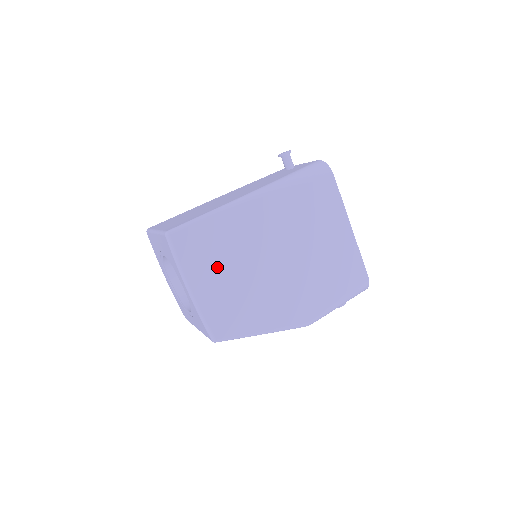
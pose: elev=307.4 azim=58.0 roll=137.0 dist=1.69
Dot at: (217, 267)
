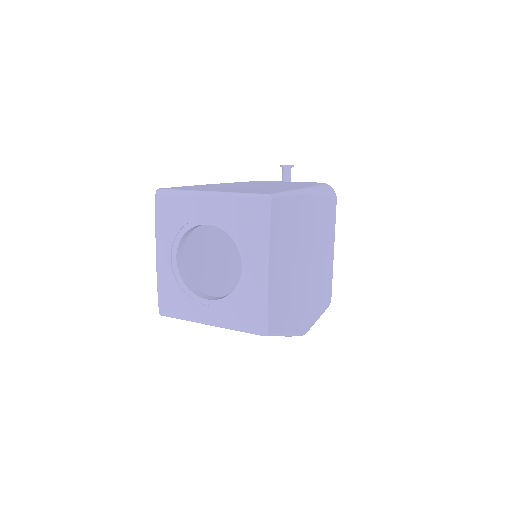
Dot at: (284, 251)
